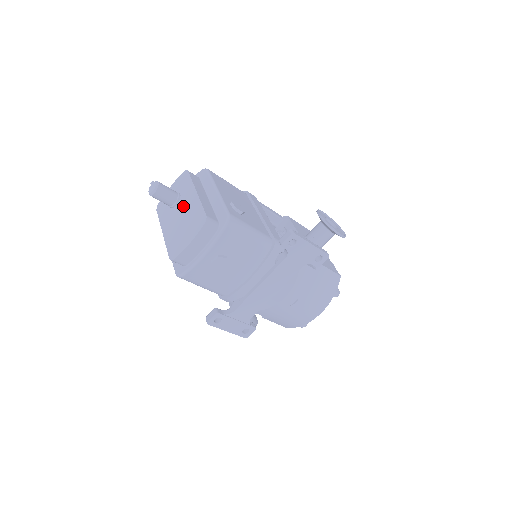
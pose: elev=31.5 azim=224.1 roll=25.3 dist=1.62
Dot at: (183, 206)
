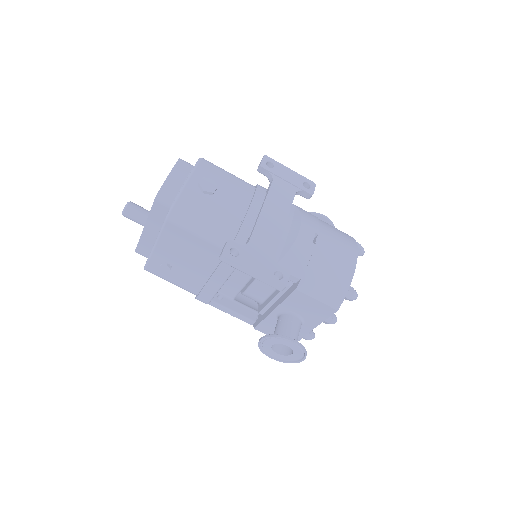
Dot at: occluded
